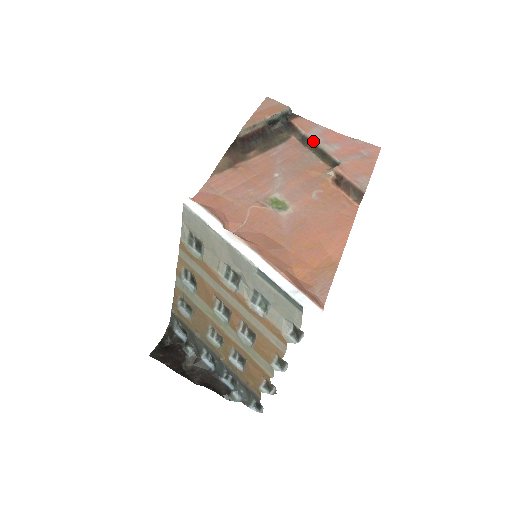
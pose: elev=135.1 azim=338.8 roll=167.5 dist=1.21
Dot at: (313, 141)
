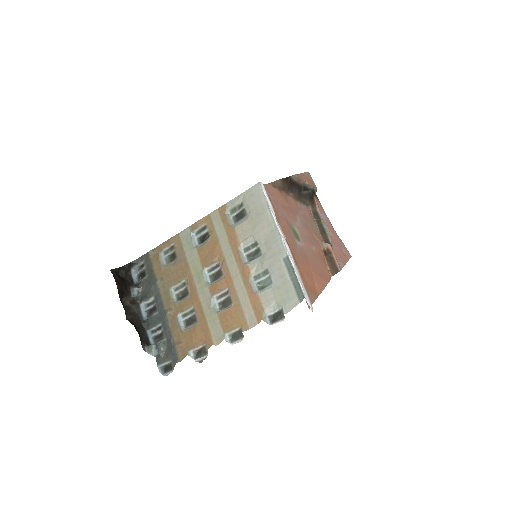
Dot at: (321, 219)
